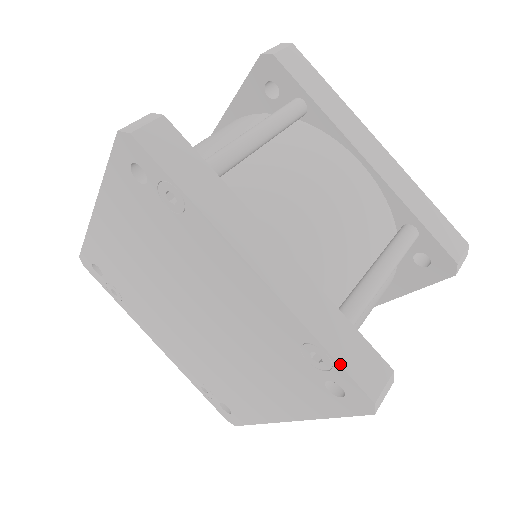
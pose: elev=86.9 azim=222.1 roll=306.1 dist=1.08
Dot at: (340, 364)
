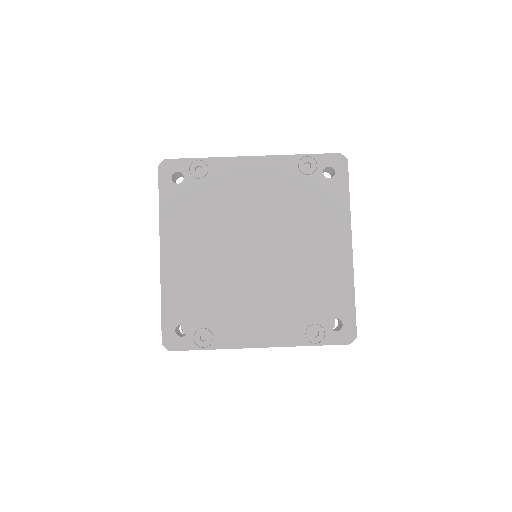
Dot at: (314, 154)
